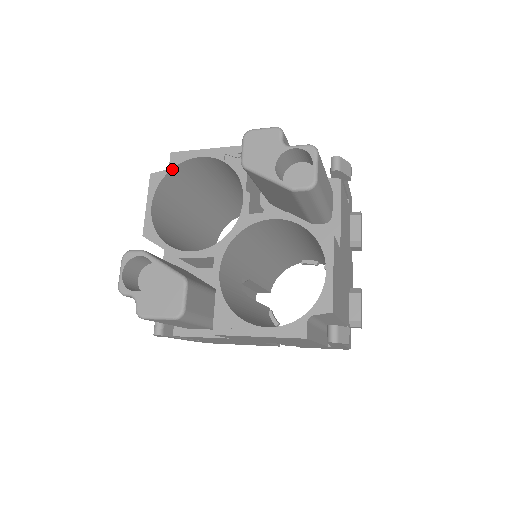
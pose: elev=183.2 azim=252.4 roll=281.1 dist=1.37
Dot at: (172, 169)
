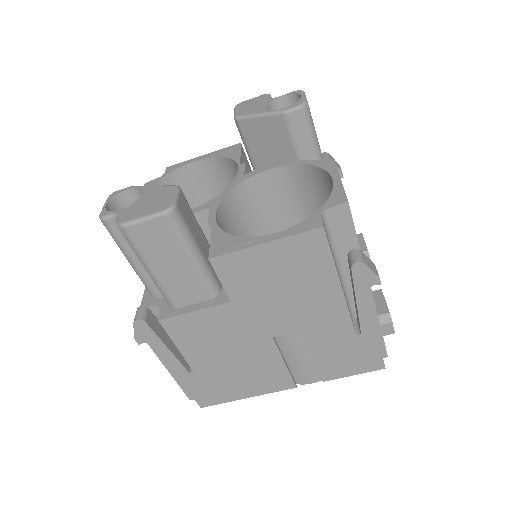
Dot at: (167, 175)
